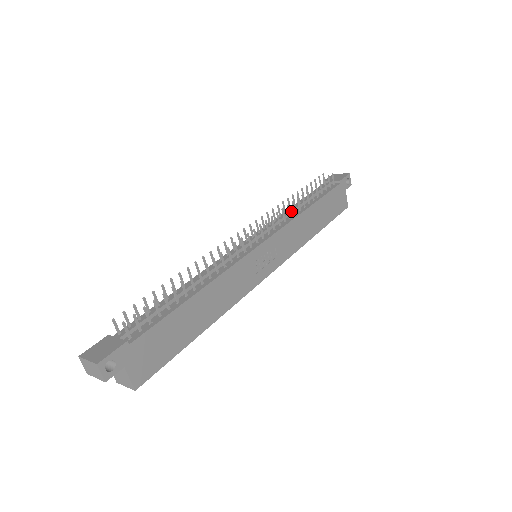
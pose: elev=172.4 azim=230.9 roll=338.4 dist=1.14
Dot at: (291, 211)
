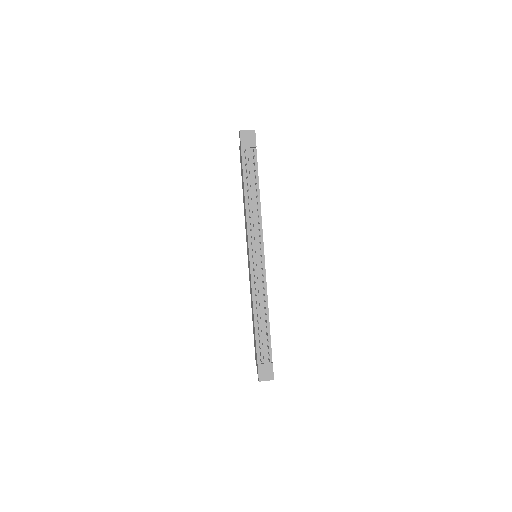
Dot at: (254, 210)
